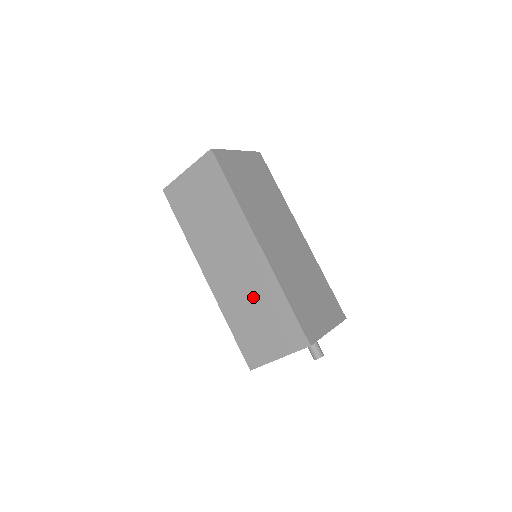
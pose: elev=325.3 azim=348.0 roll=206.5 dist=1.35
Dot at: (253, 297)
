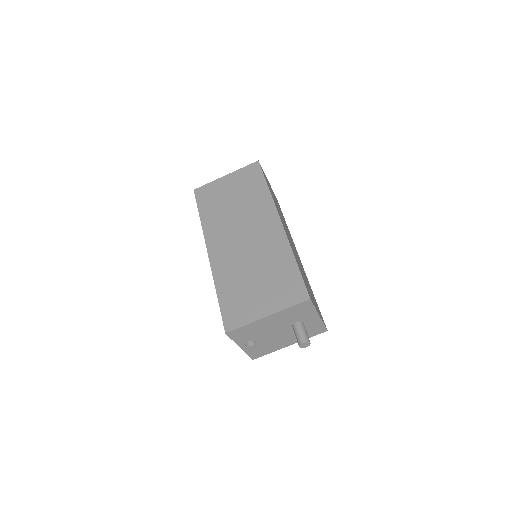
Dot at: occluded
